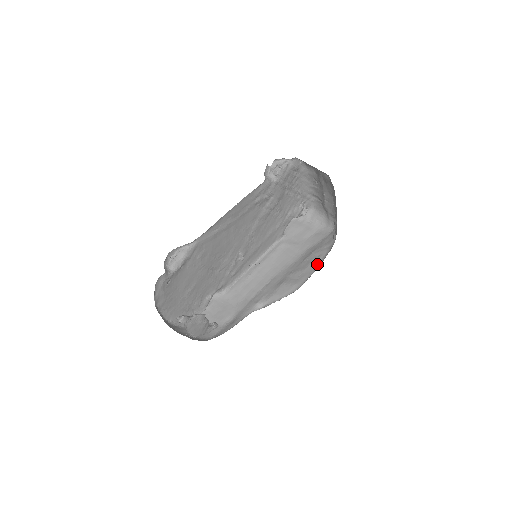
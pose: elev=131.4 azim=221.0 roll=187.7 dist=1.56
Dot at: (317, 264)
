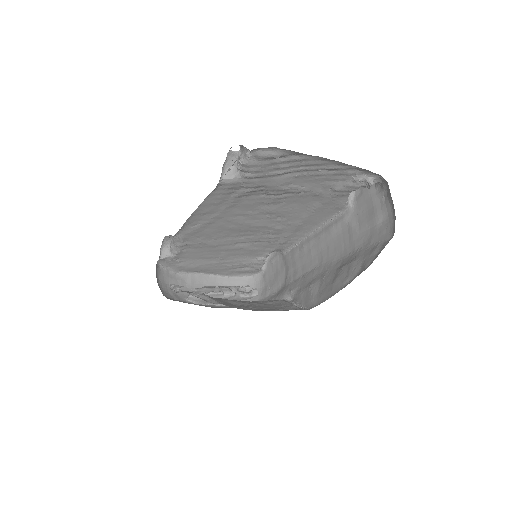
Dot at: (335, 290)
